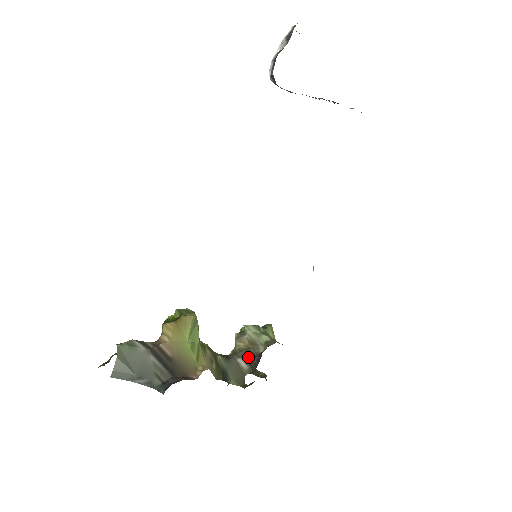
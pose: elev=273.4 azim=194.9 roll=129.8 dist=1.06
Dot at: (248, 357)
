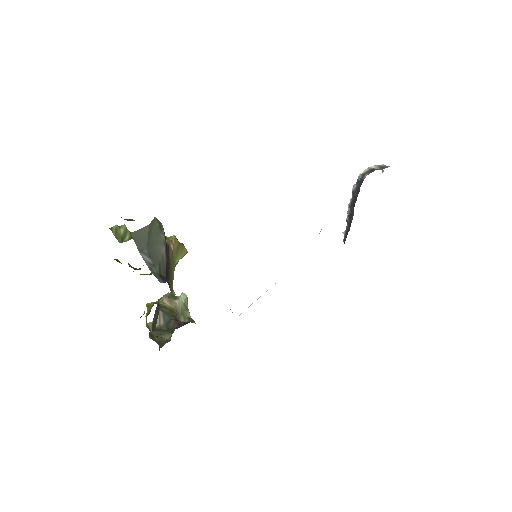
Dot at: (170, 316)
